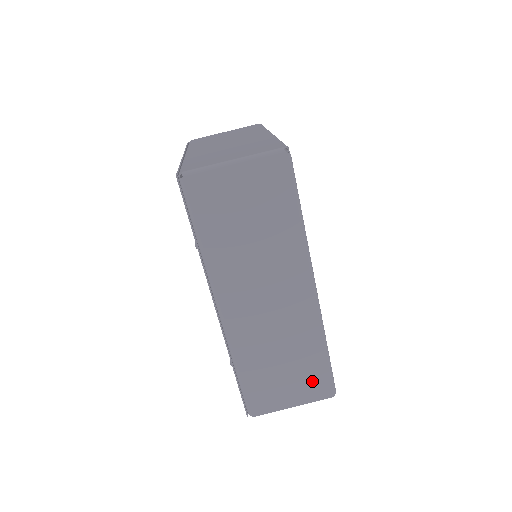
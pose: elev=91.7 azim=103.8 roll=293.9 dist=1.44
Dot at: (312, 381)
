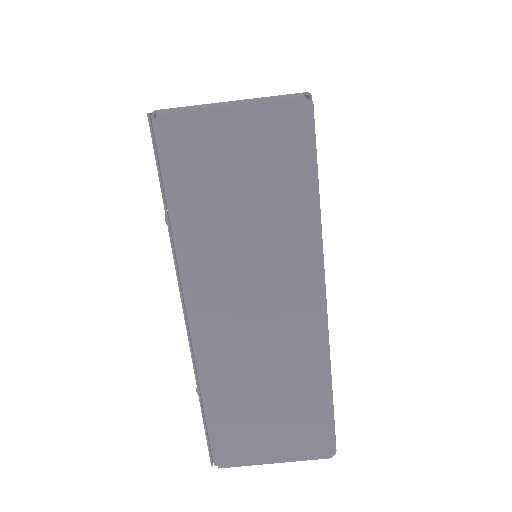
Dot at: (305, 432)
